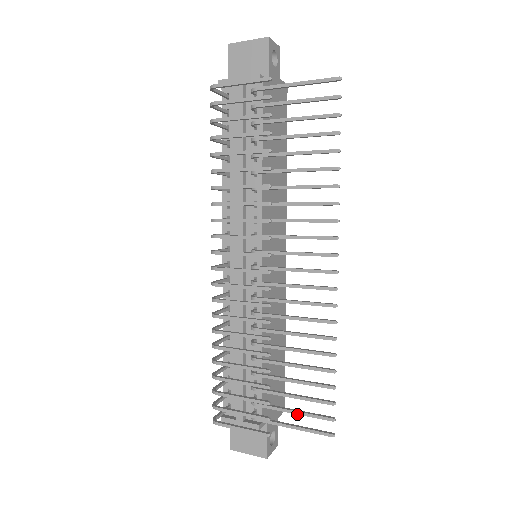
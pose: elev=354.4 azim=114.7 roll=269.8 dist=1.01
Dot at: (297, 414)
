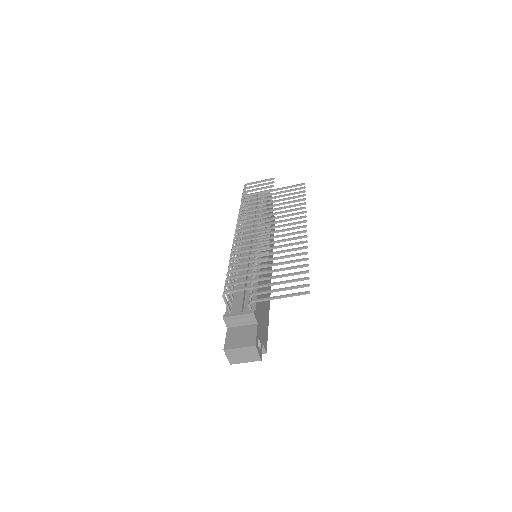
Dot at: (283, 289)
